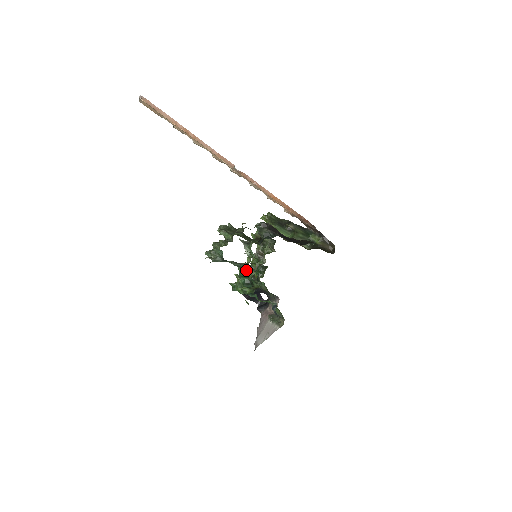
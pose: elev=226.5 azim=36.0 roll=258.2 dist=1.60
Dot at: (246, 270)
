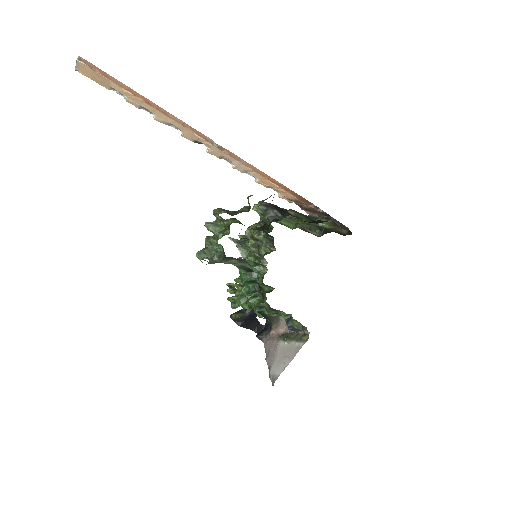
Dot at: (253, 269)
